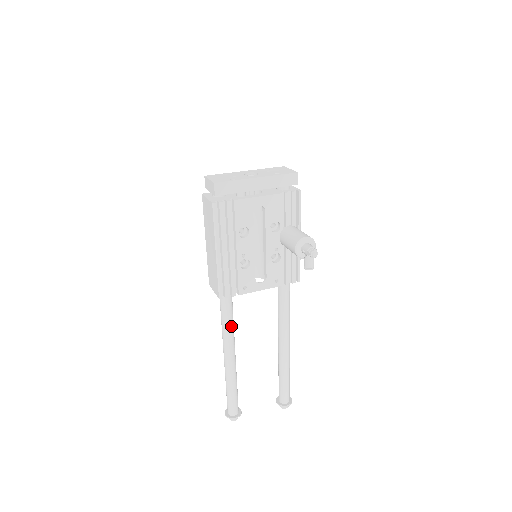
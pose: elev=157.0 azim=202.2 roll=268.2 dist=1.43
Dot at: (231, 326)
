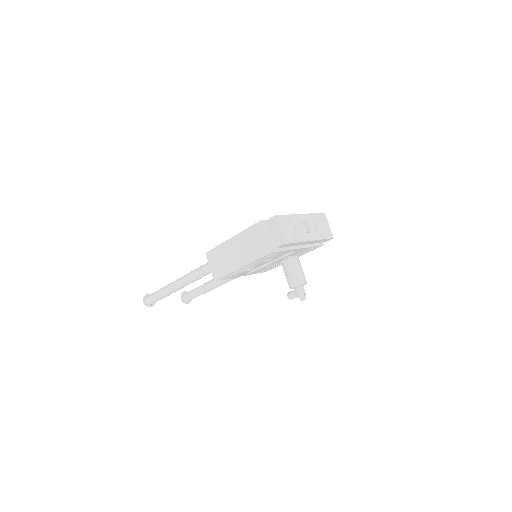
Dot at: occluded
